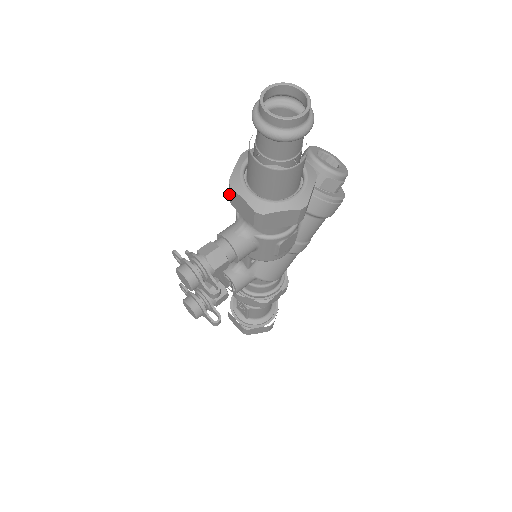
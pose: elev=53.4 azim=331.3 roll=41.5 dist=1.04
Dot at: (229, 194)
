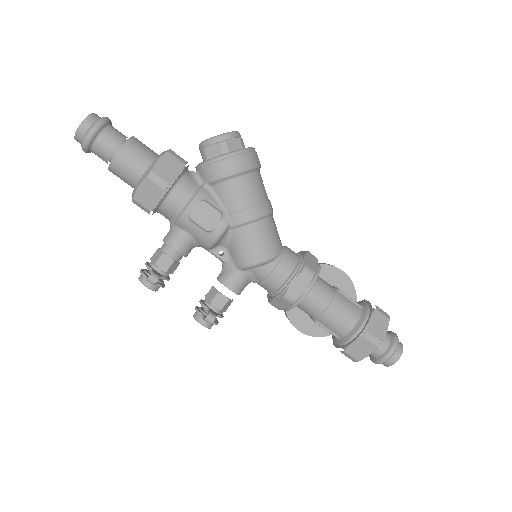
Dot at: occluded
